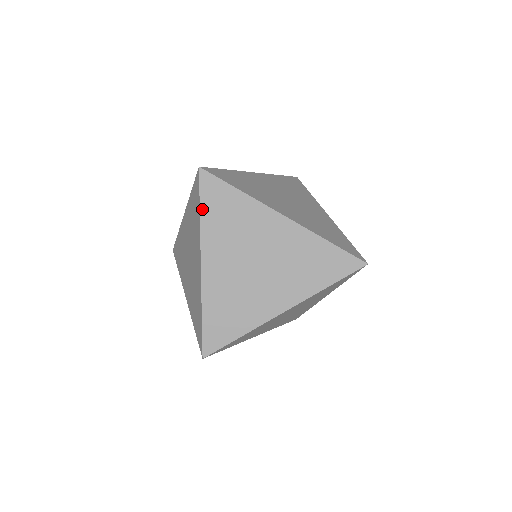
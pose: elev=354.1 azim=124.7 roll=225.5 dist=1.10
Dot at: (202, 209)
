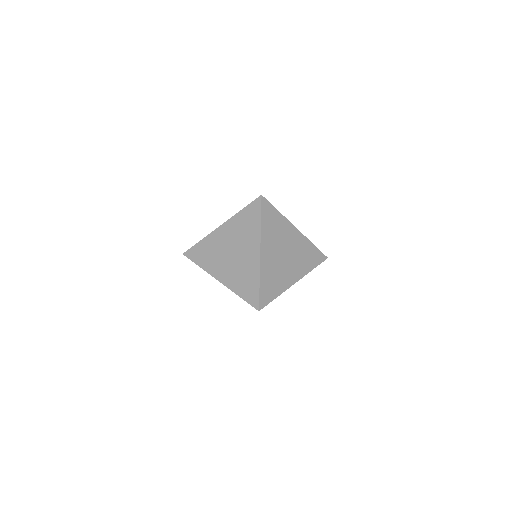
Dot at: (262, 219)
